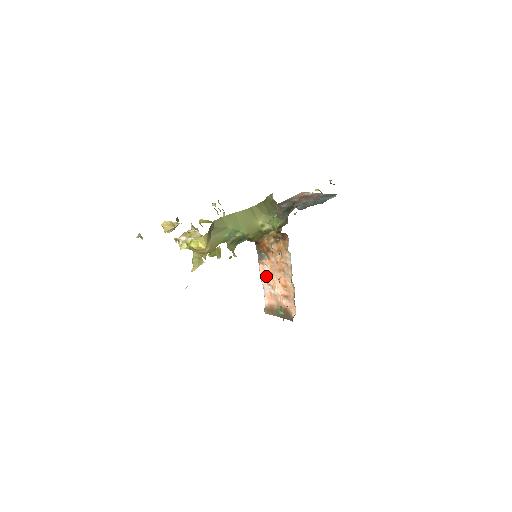
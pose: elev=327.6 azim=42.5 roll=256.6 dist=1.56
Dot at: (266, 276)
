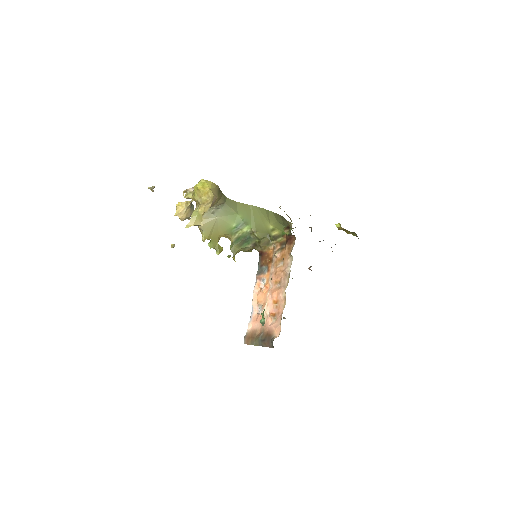
Dot at: (259, 294)
